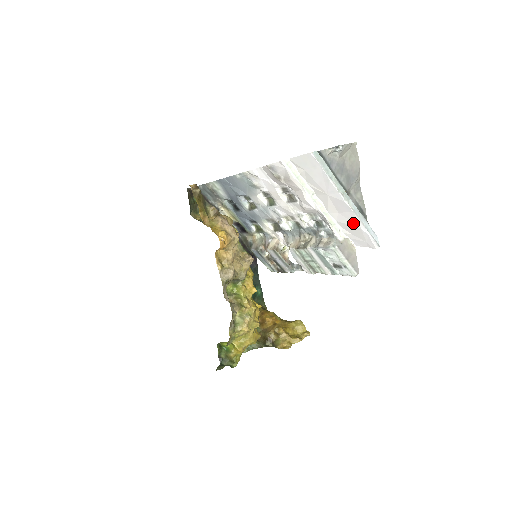
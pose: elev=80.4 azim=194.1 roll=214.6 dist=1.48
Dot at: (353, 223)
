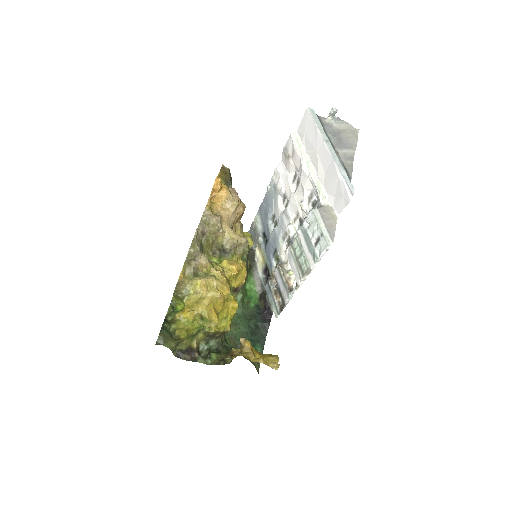
Dot at: (334, 176)
